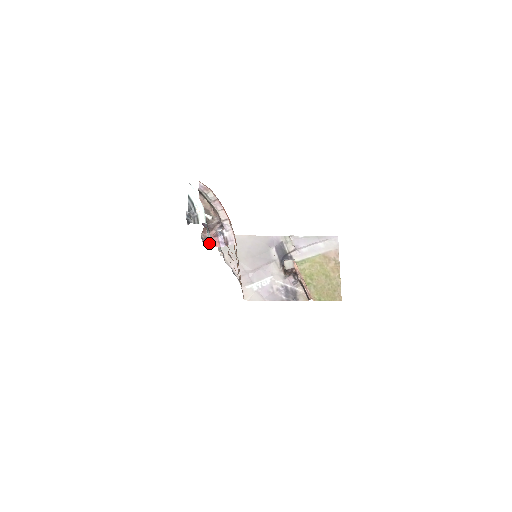
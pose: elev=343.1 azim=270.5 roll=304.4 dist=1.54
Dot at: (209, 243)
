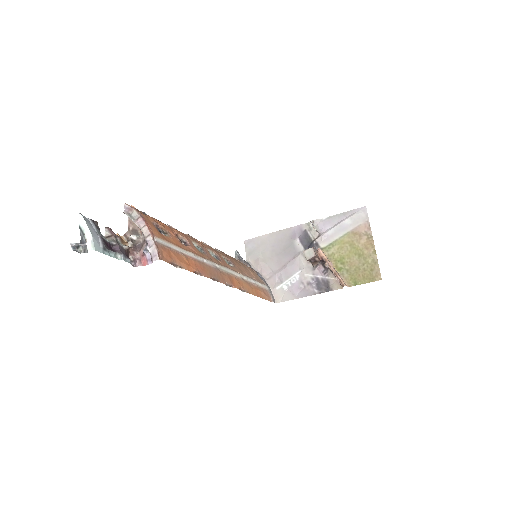
Dot at: (136, 264)
